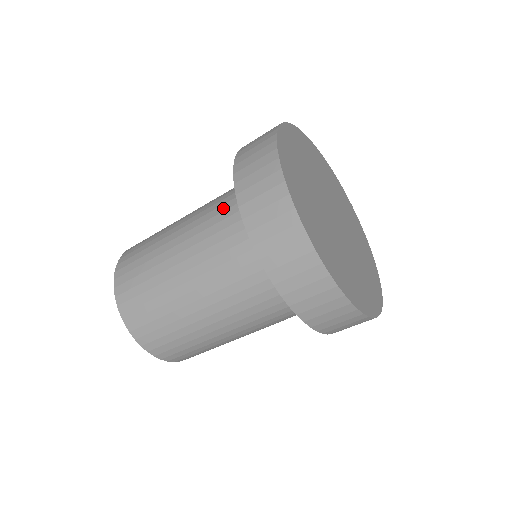
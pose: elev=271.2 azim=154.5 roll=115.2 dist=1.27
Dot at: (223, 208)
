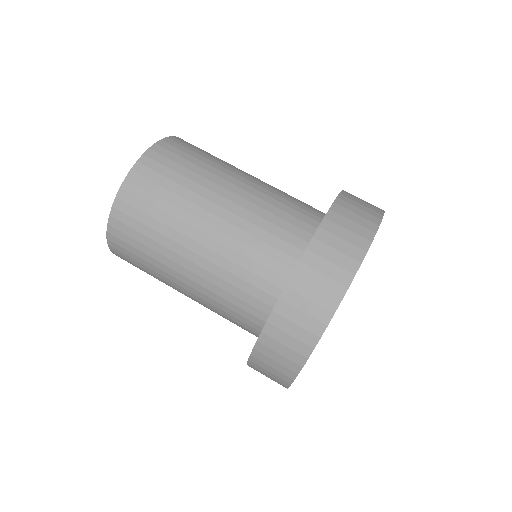
Dot at: (280, 223)
